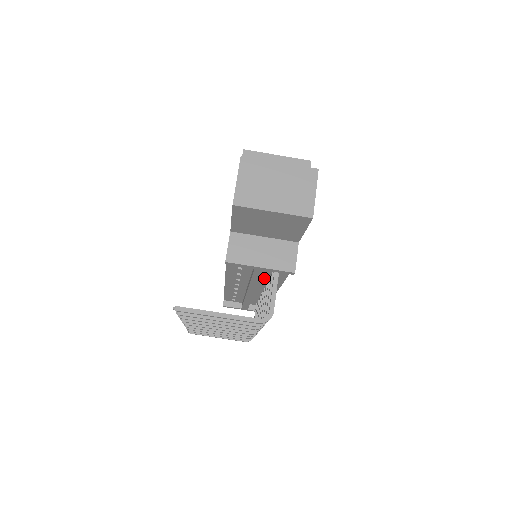
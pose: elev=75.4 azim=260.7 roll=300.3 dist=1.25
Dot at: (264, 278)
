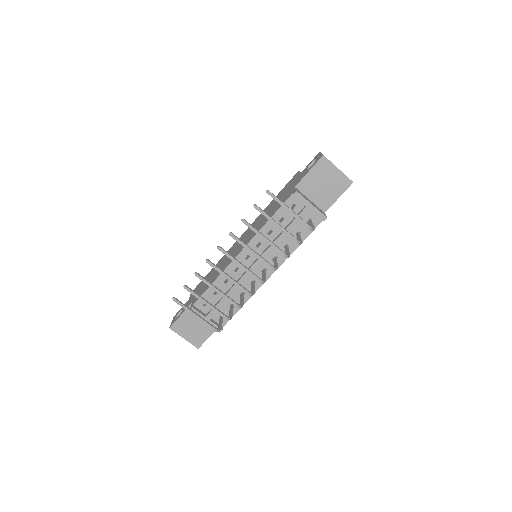
Dot at: (283, 244)
